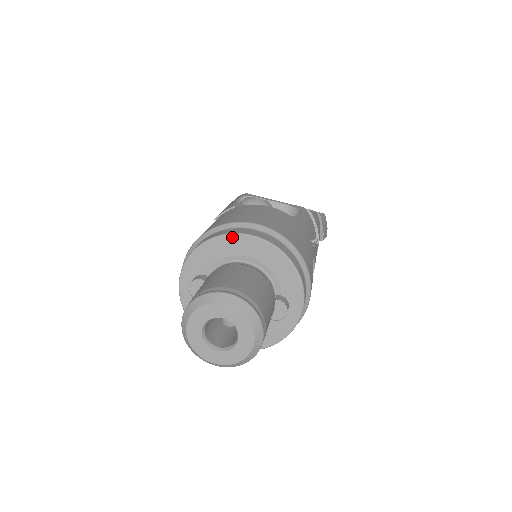
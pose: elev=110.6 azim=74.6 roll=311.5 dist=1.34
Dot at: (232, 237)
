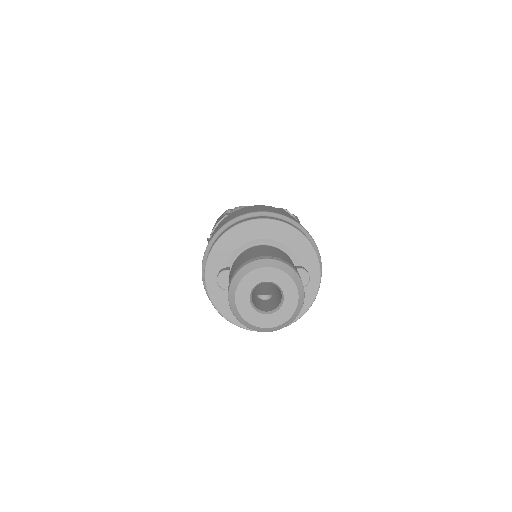
Dot at: (245, 225)
